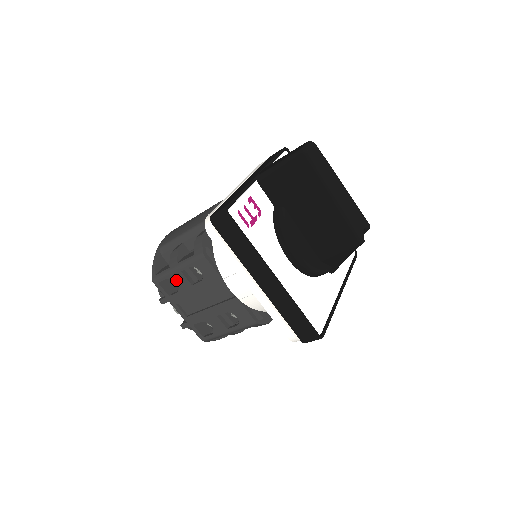
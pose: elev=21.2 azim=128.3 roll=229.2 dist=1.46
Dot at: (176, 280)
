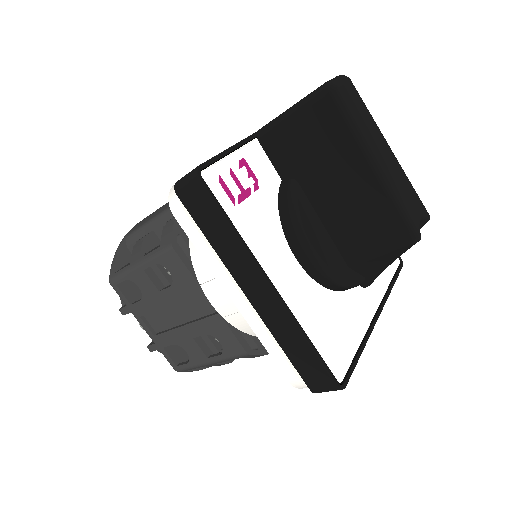
Dot at: (138, 282)
